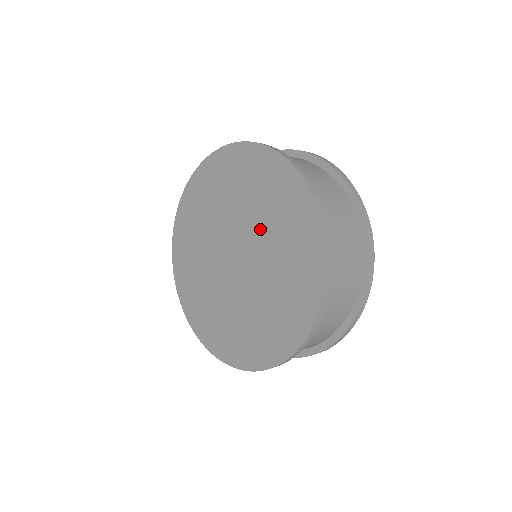
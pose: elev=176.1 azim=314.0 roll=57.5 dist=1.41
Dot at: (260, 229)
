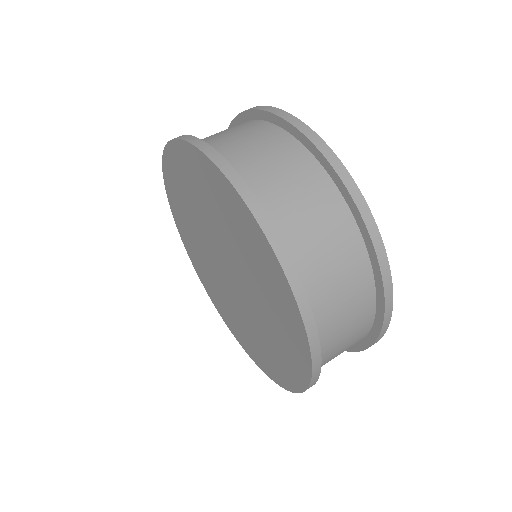
Dot at: (221, 233)
